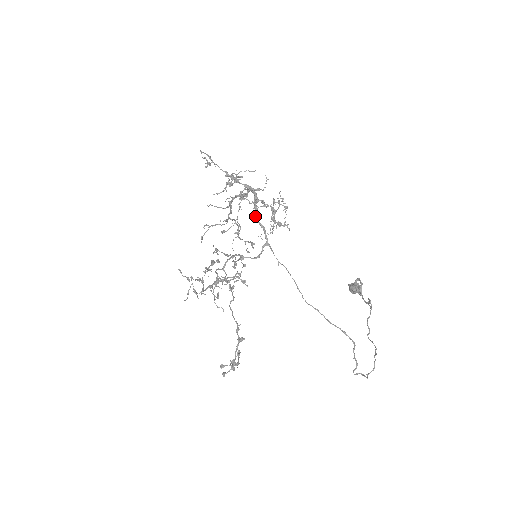
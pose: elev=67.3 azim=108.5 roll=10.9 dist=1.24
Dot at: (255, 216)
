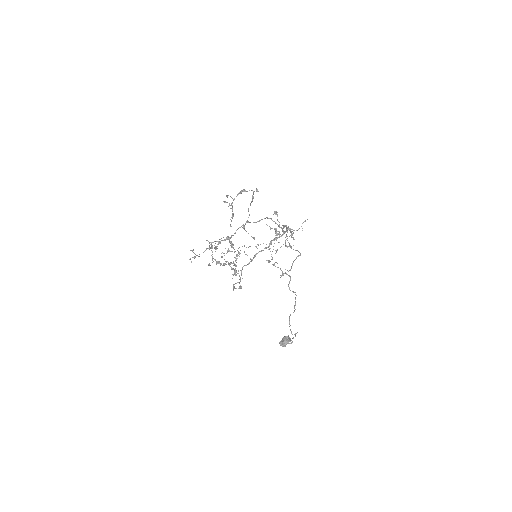
Dot at: occluded
